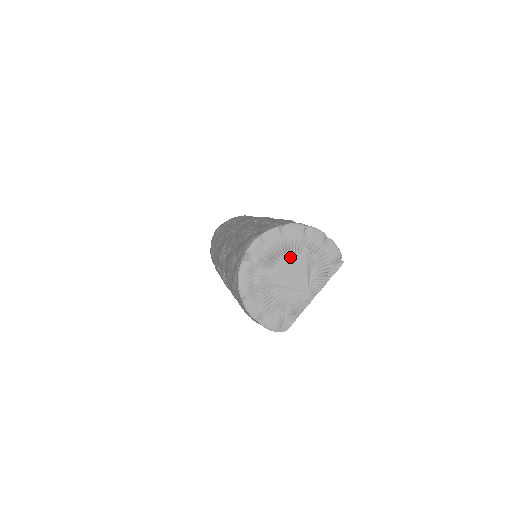
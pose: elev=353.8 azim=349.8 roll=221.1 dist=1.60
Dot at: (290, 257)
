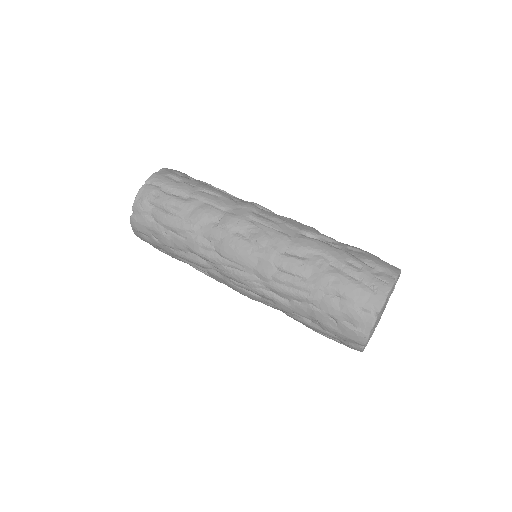
Dot at: occluded
